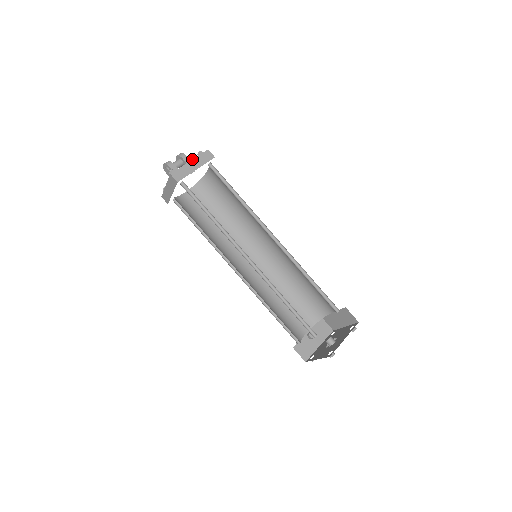
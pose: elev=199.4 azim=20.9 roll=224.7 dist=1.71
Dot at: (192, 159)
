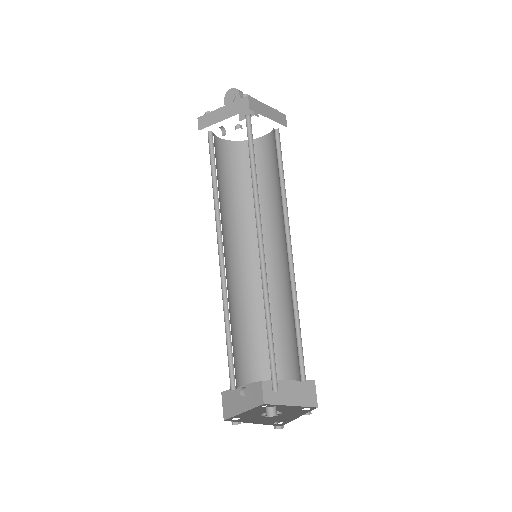
Dot at: occluded
